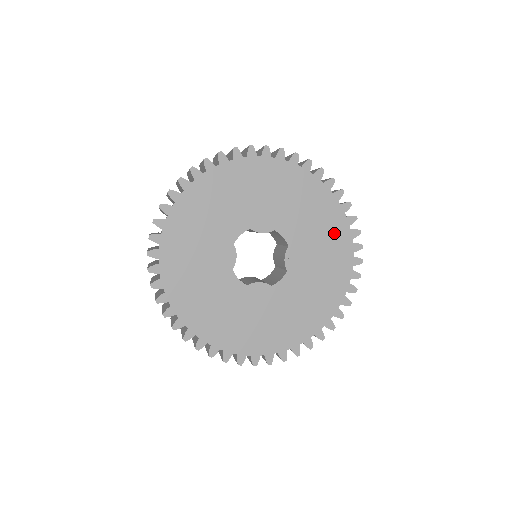
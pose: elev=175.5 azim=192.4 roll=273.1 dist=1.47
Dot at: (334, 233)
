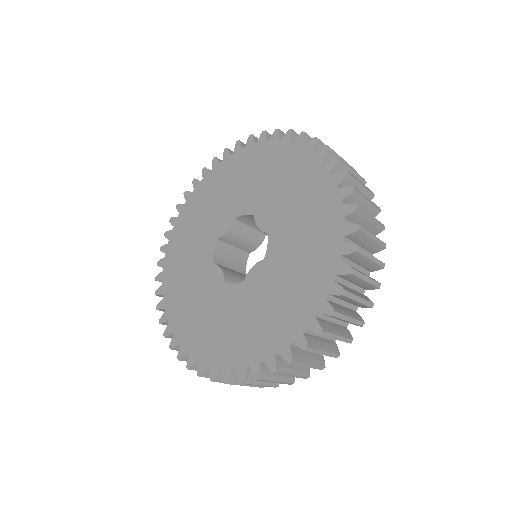
Dot at: (282, 162)
